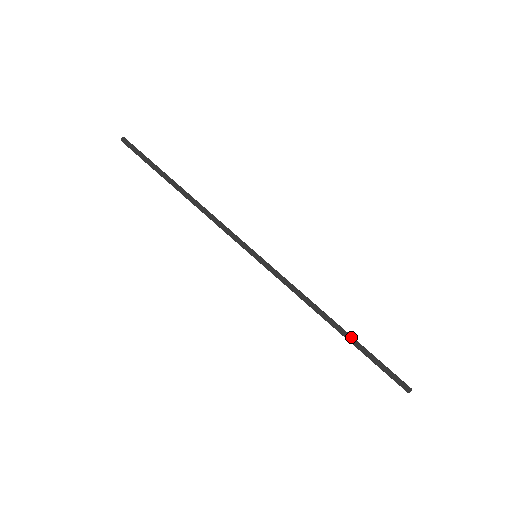
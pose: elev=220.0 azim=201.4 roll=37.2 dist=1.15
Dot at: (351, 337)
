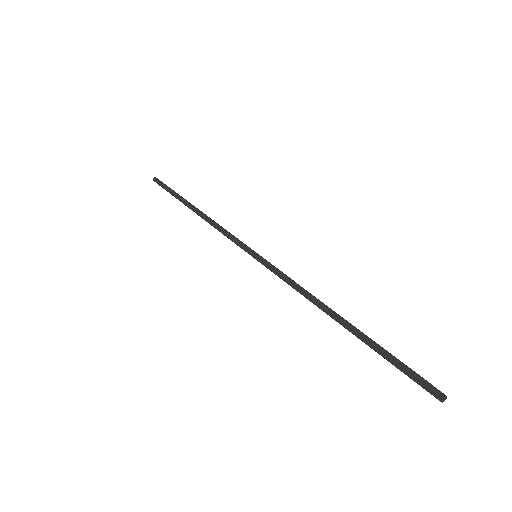
Dot at: (356, 333)
